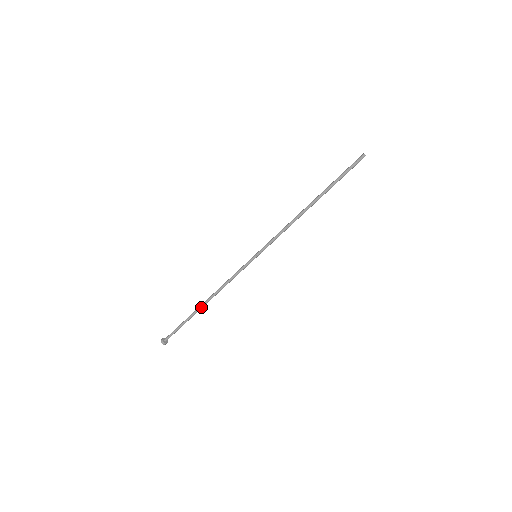
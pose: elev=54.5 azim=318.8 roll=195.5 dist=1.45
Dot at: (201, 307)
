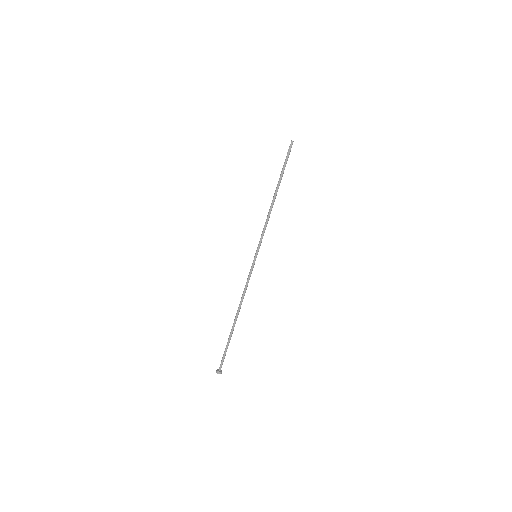
Dot at: (235, 322)
